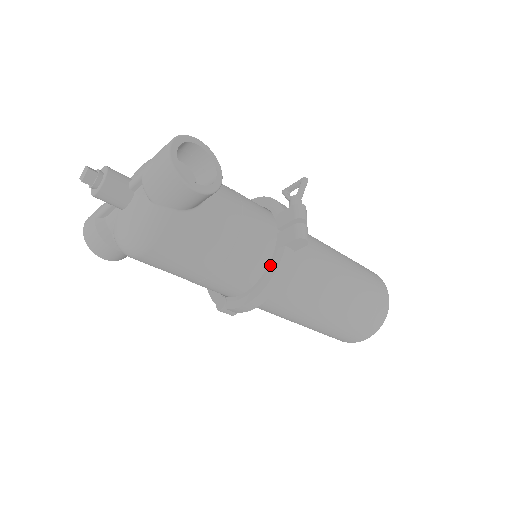
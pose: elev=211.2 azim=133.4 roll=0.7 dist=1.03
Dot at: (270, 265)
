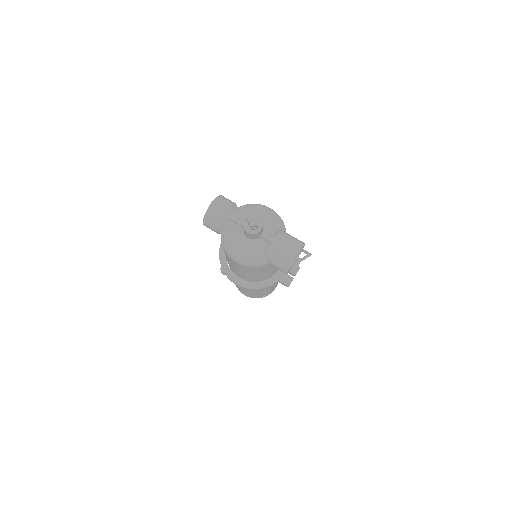
Dot at: (265, 282)
